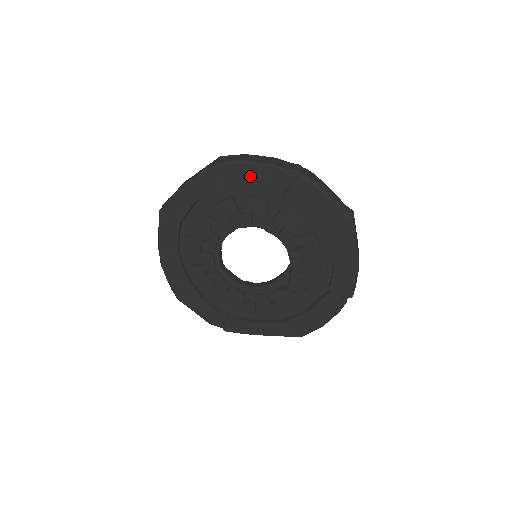
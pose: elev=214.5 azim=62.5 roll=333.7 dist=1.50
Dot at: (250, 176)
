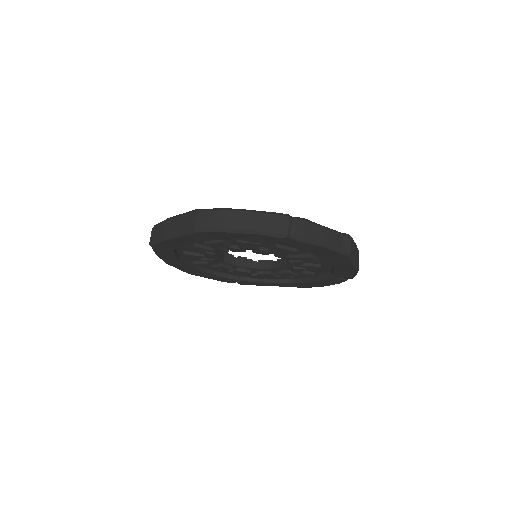
Dot at: (236, 237)
